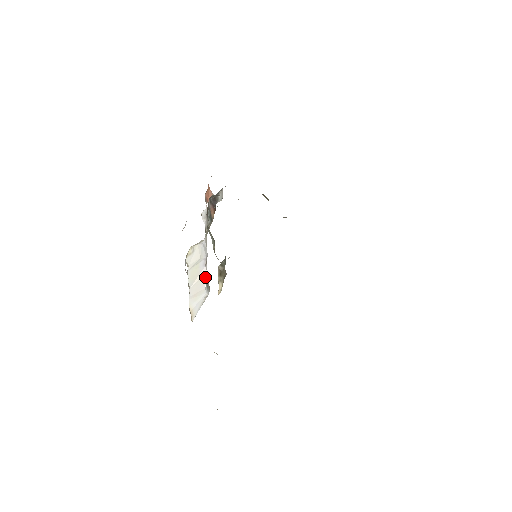
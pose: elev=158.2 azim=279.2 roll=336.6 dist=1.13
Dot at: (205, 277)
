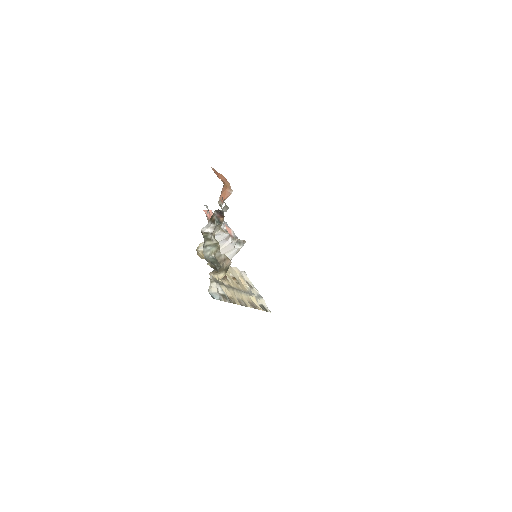
Dot at: (231, 244)
